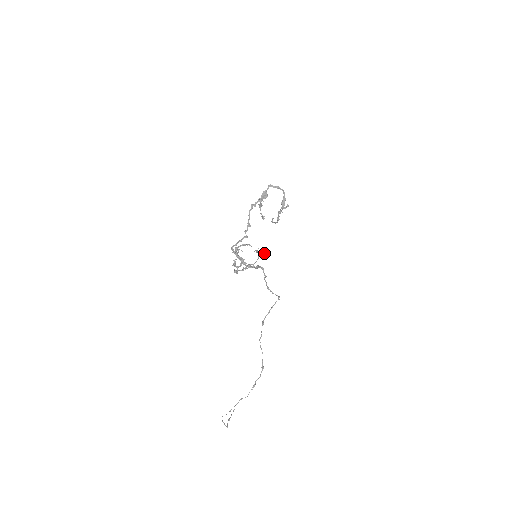
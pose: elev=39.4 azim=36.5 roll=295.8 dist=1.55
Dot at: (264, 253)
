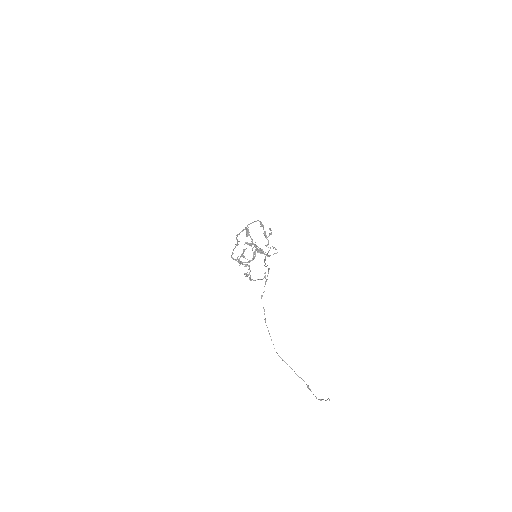
Dot at: (259, 248)
